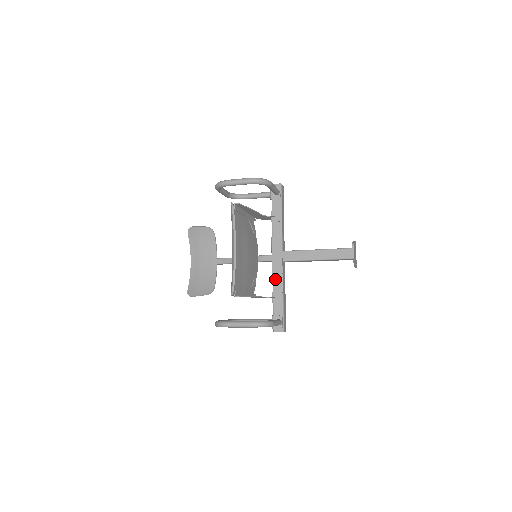
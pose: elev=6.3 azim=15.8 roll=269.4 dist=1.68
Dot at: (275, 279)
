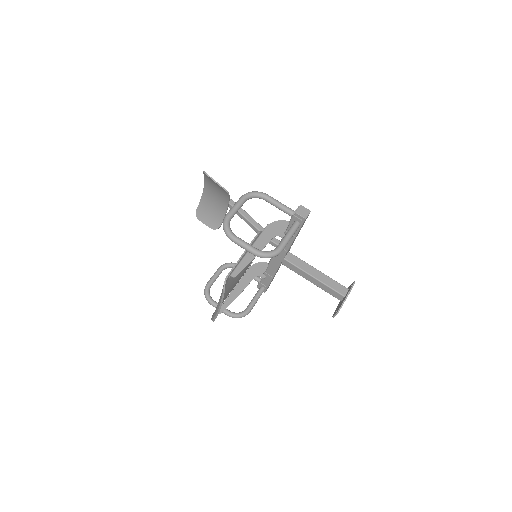
Dot at: (270, 268)
